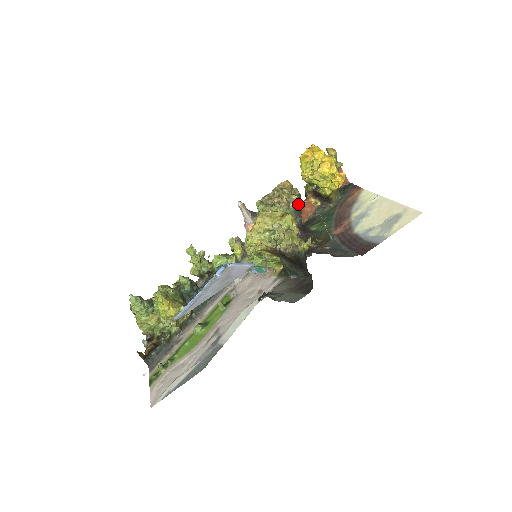
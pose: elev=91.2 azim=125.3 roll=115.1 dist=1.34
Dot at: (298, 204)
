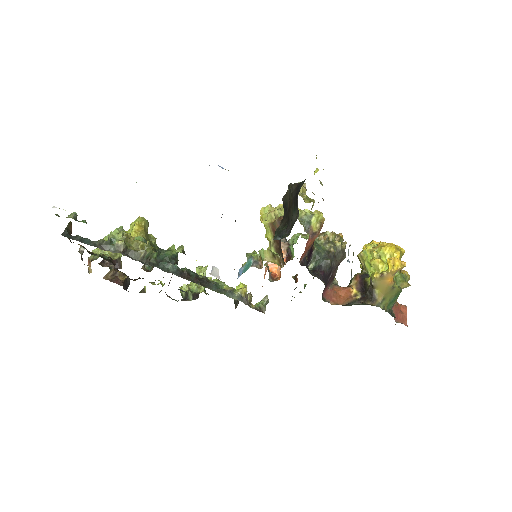
Dot at: (337, 254)
